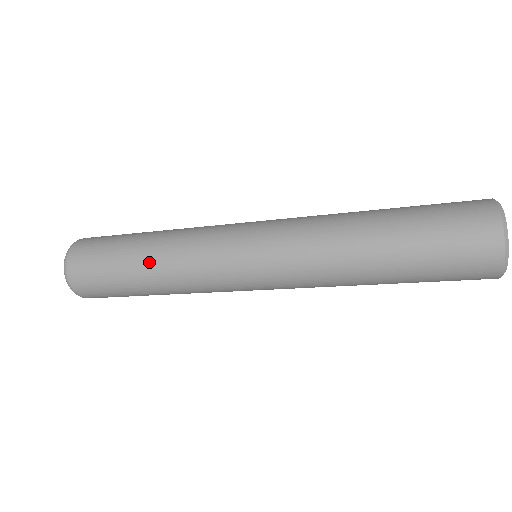
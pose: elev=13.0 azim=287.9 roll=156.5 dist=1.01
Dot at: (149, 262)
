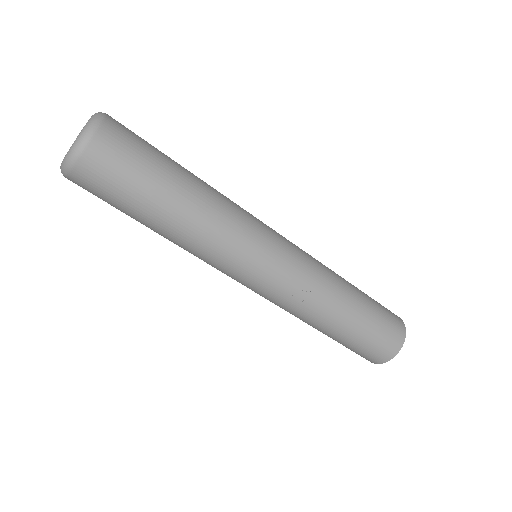
Dot at: (197, 177)
